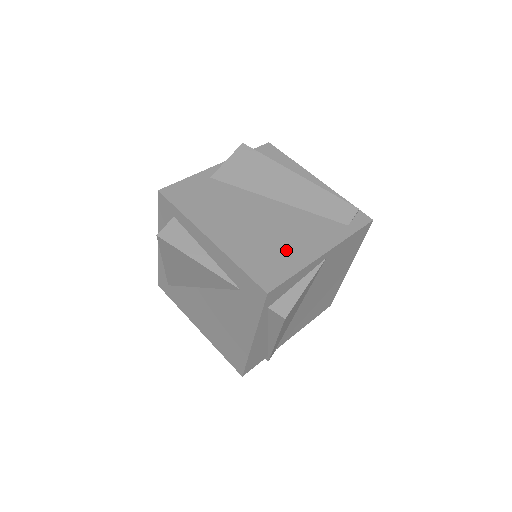
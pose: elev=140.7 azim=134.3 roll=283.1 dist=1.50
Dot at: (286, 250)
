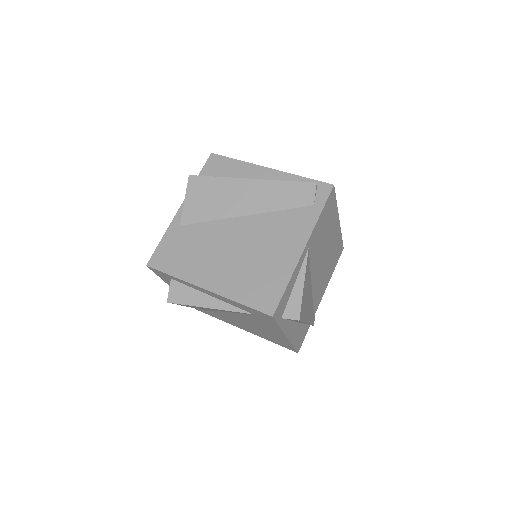
Dot at: (271, 264)
